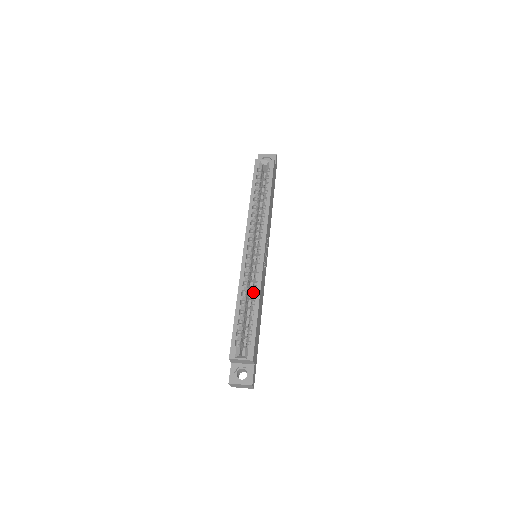
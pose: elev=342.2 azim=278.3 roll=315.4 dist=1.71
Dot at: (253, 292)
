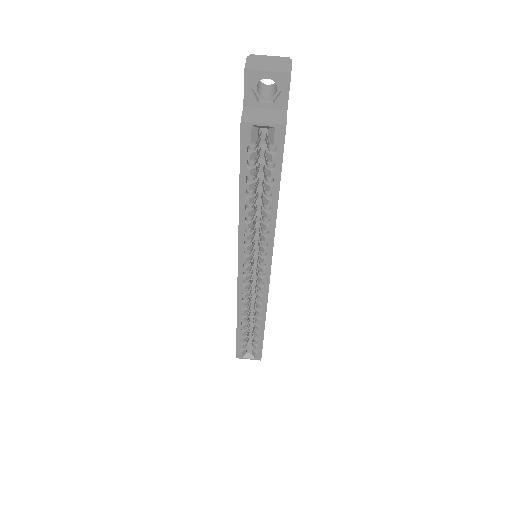
Dot at: (256, 313)
